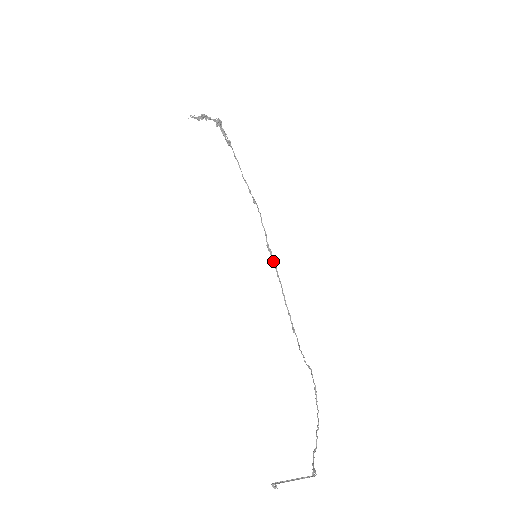
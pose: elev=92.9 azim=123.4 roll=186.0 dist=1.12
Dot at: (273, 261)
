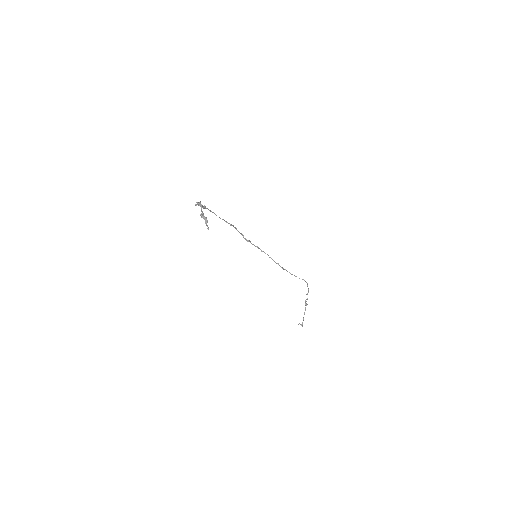
Dot at: (254, 245)
